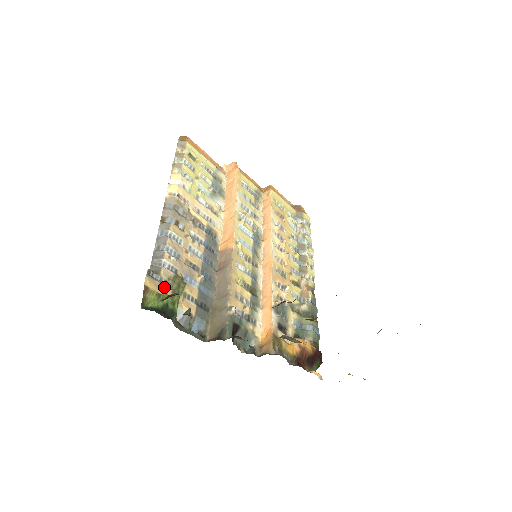
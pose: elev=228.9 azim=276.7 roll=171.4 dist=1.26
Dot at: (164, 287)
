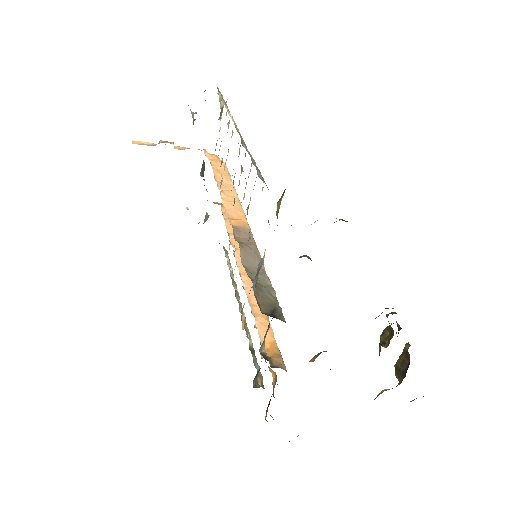
Dot at: occluded
